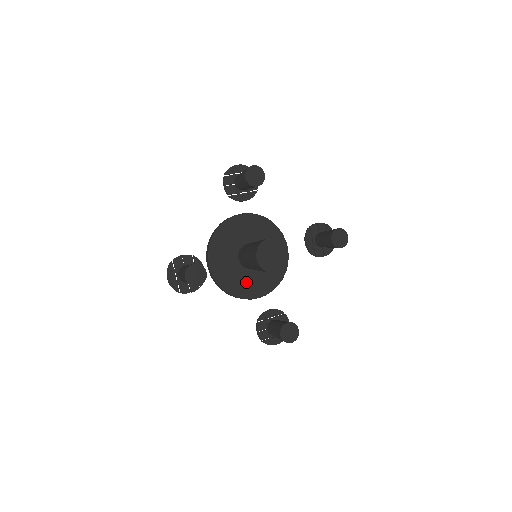
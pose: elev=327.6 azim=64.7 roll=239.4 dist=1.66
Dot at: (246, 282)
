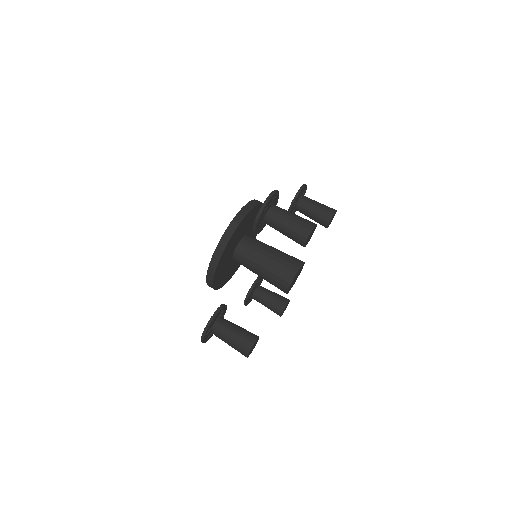
Dot at: (233, 268)
